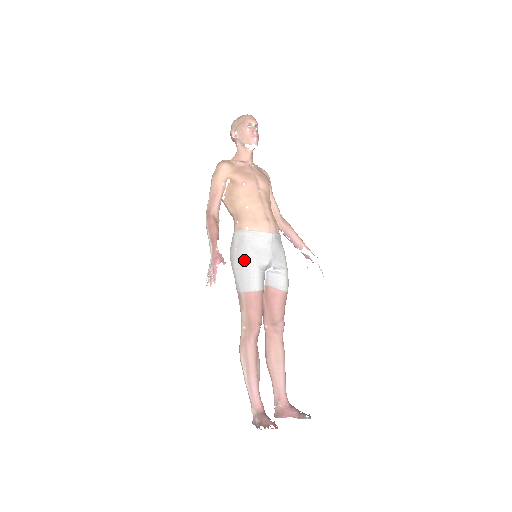
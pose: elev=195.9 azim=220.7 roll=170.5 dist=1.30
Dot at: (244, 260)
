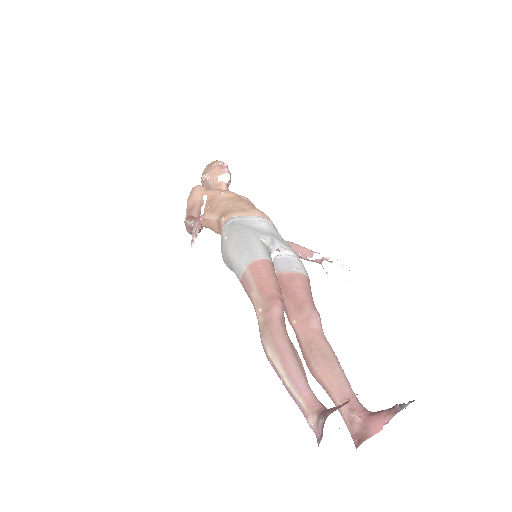
Dot at: (238, 236)
